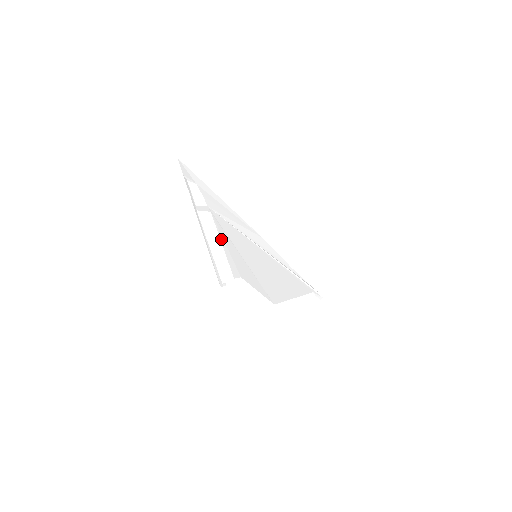
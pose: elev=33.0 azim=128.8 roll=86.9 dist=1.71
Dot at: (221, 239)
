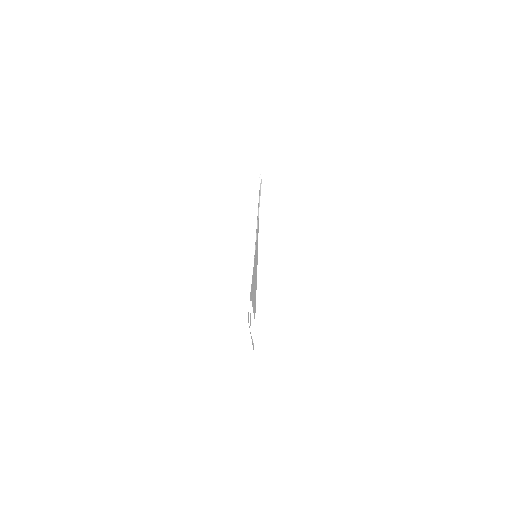
Dot at: (253, 309)
